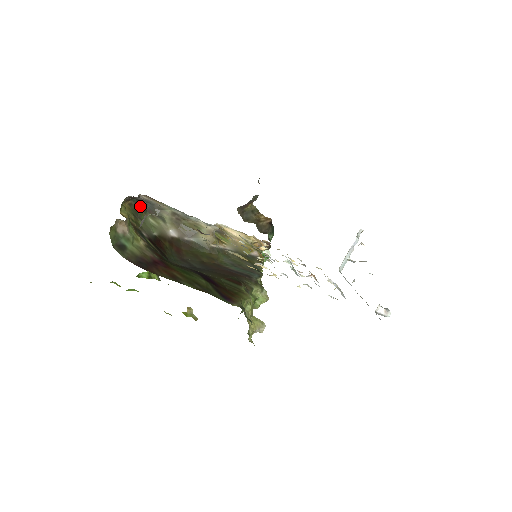
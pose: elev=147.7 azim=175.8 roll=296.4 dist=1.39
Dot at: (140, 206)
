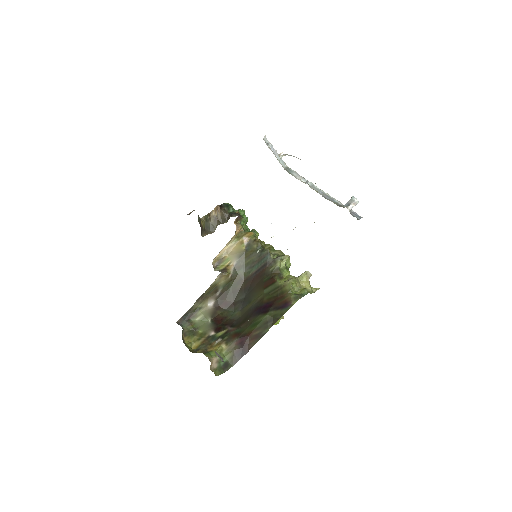
Dot at: (185, 325)
